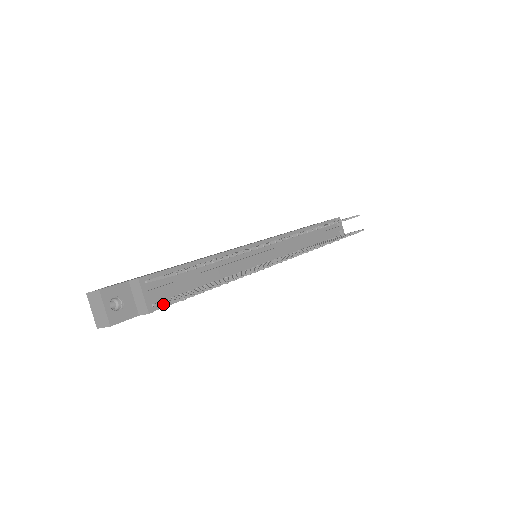
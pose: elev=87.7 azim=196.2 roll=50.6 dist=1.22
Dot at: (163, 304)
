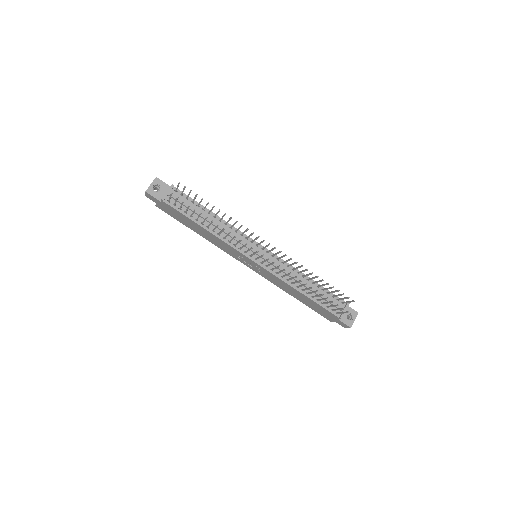
Dot at: (173, 206)
